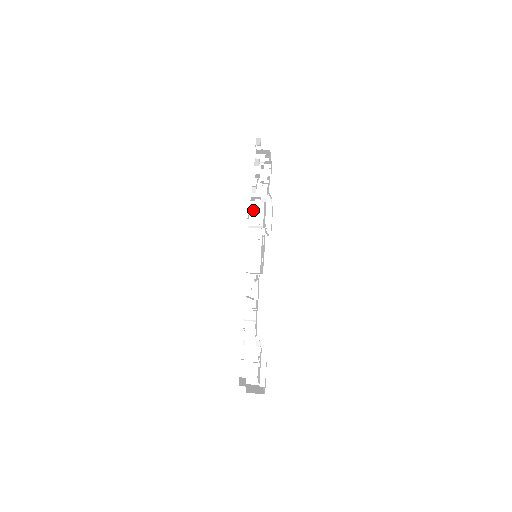
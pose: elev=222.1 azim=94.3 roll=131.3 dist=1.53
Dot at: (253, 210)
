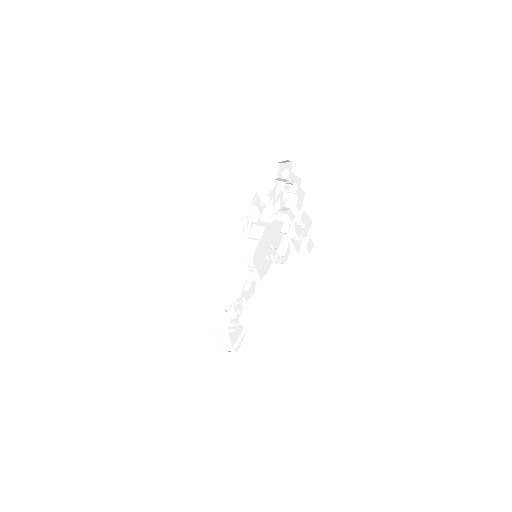
Dot at: (264, 216)
